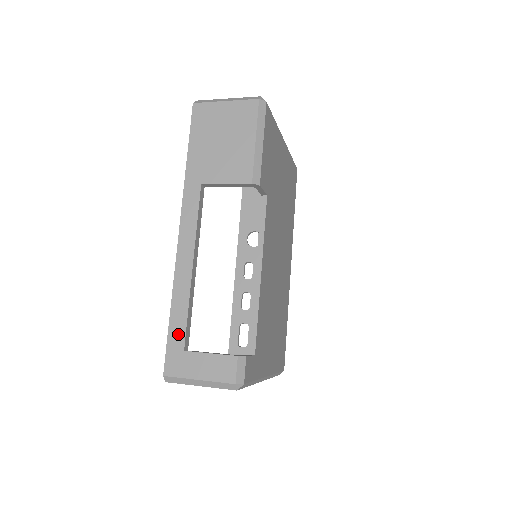
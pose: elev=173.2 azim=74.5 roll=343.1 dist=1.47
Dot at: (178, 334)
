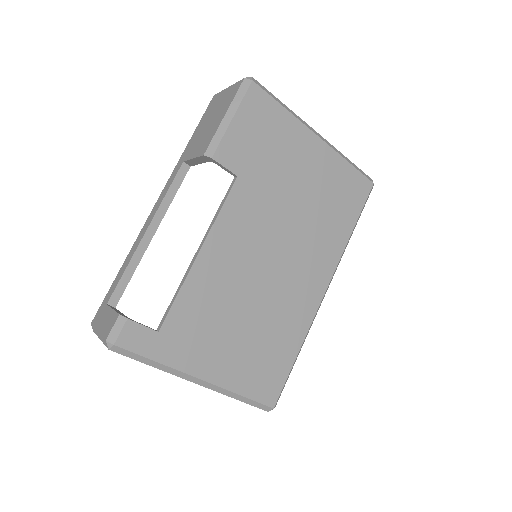
Dot at: (112, 289)
